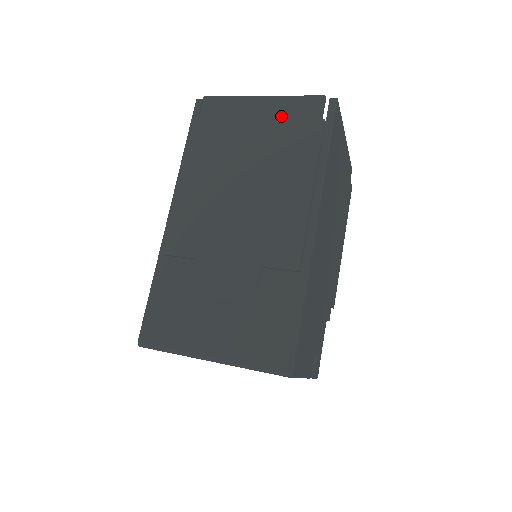
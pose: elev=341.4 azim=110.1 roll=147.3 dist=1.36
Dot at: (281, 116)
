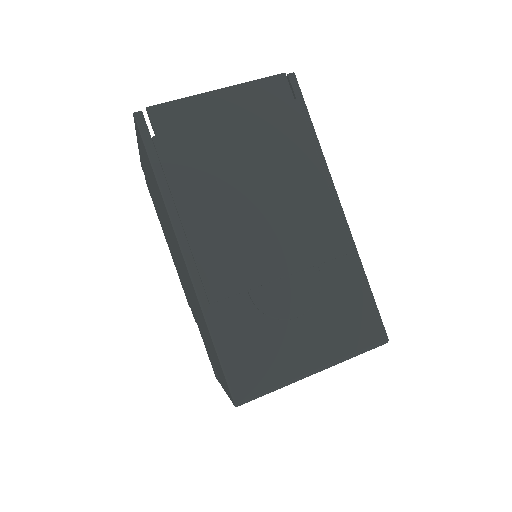
Dot at: (253, 107)
